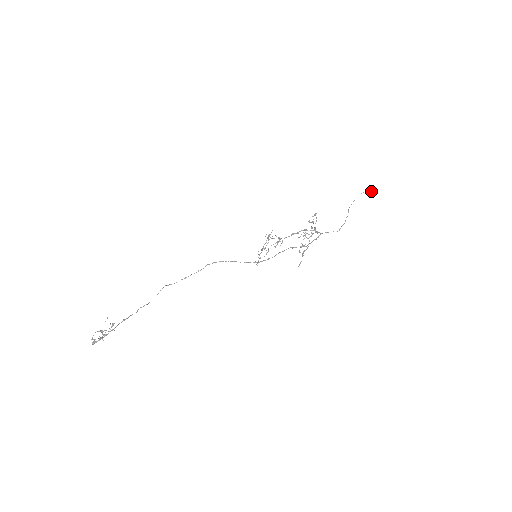
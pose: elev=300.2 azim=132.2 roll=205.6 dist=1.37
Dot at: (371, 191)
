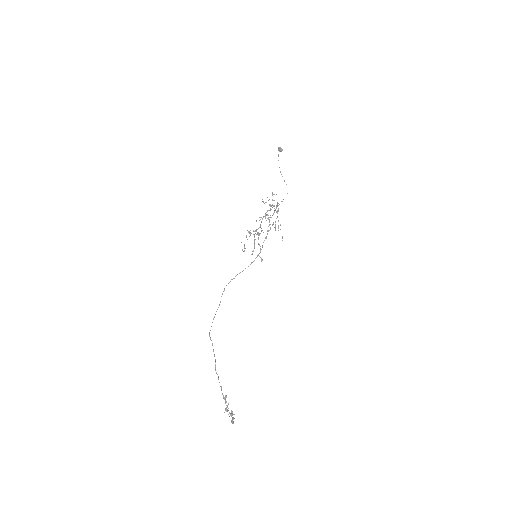
Dot at: (280, 151)
